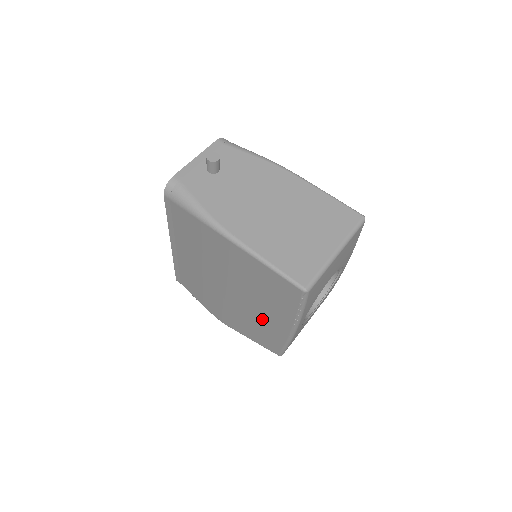
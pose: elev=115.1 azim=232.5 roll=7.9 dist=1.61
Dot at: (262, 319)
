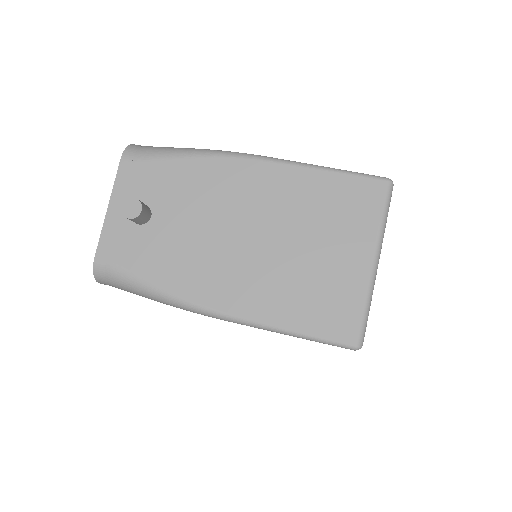
Dot at: occluded
